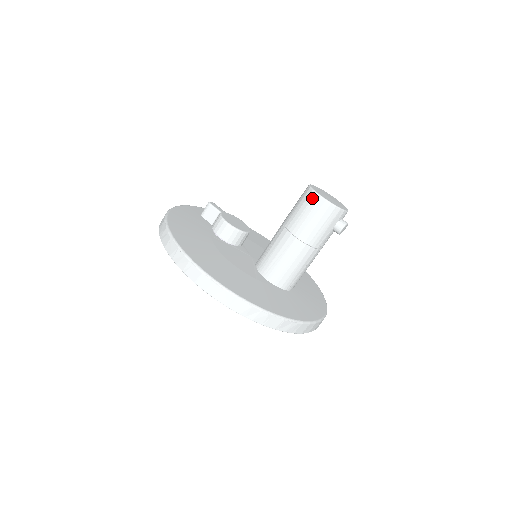
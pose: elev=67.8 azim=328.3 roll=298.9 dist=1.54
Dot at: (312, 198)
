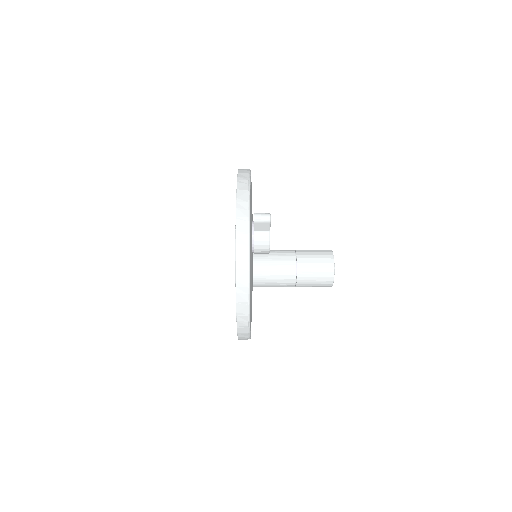
Dot at: (329, 281)
